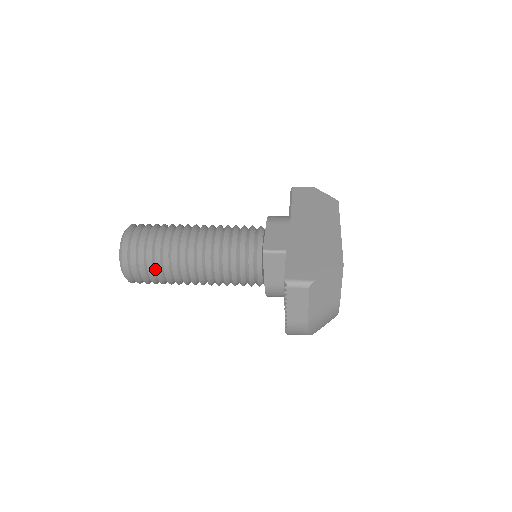
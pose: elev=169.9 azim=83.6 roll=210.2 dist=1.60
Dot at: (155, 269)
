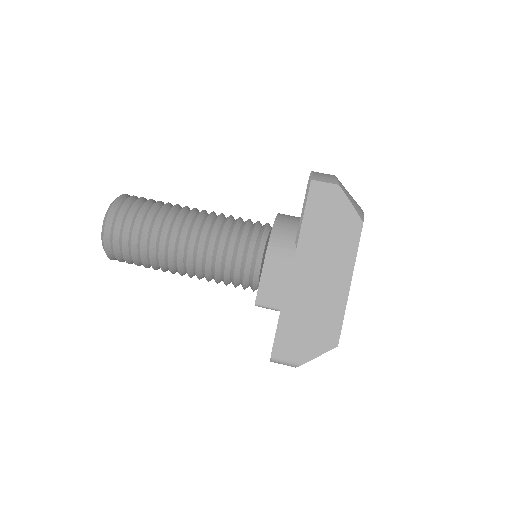
Dot at: (144, 266)
